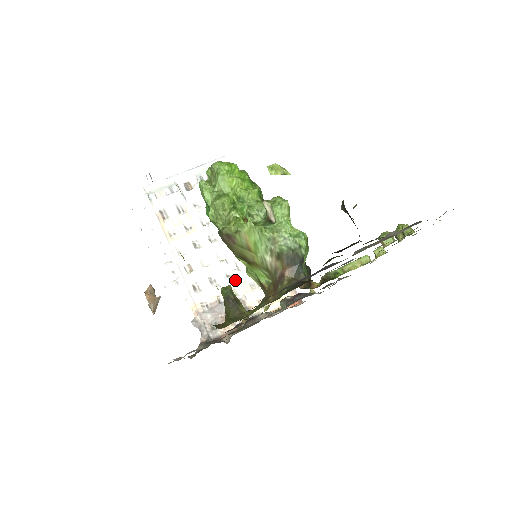
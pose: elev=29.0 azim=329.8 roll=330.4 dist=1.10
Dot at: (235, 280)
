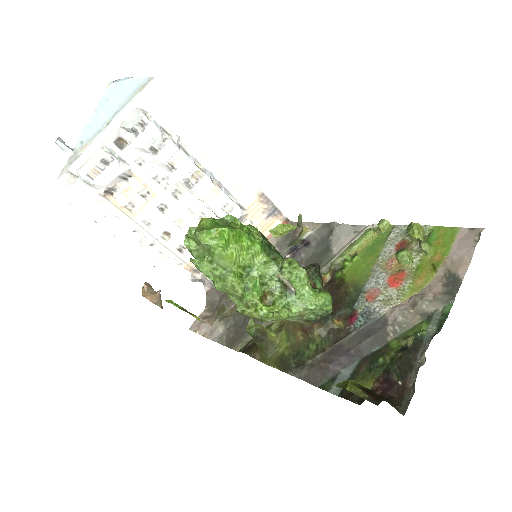
Dot at: occluded
